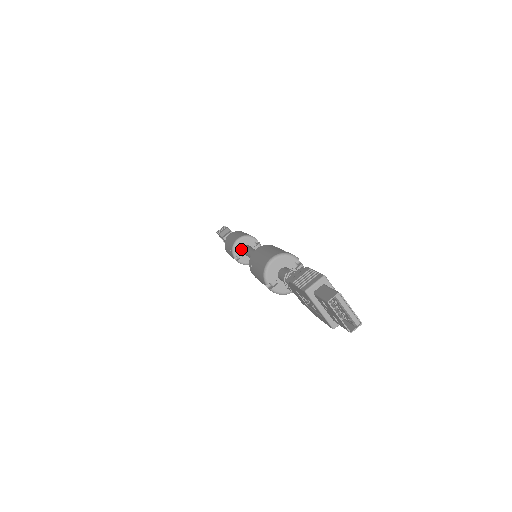
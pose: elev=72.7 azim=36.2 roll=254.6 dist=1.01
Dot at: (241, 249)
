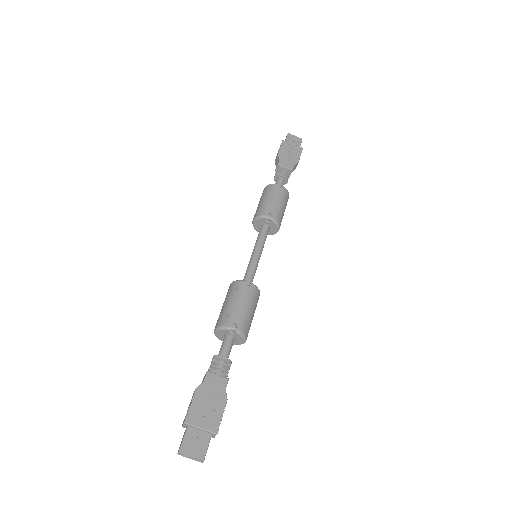
Dot at: (260, 227)
